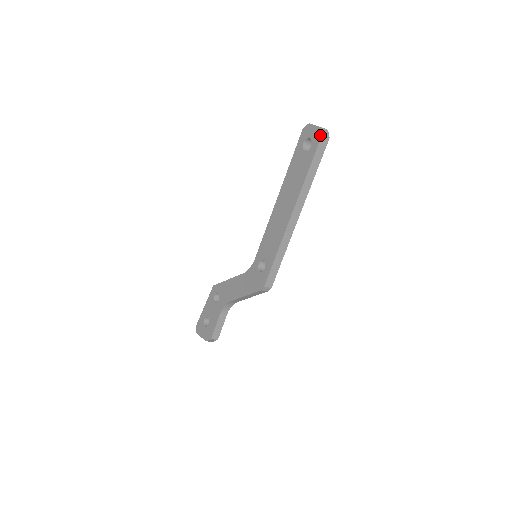
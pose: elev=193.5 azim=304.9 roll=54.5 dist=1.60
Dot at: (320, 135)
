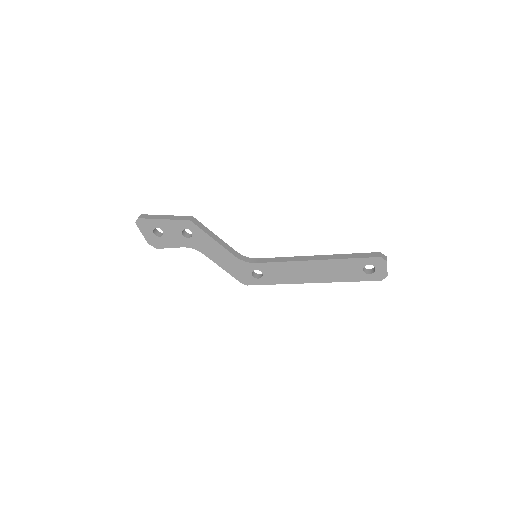
Dot at: (381, 279)
